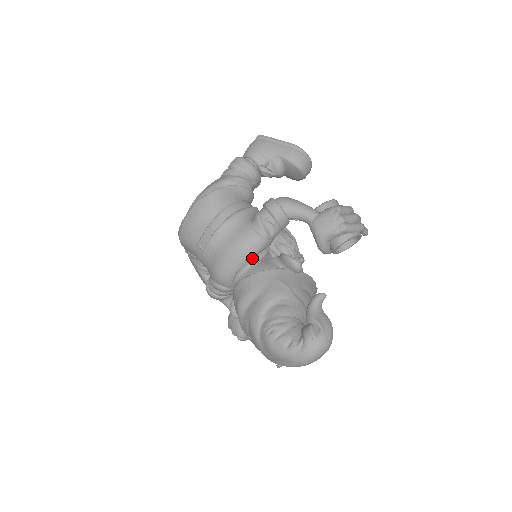
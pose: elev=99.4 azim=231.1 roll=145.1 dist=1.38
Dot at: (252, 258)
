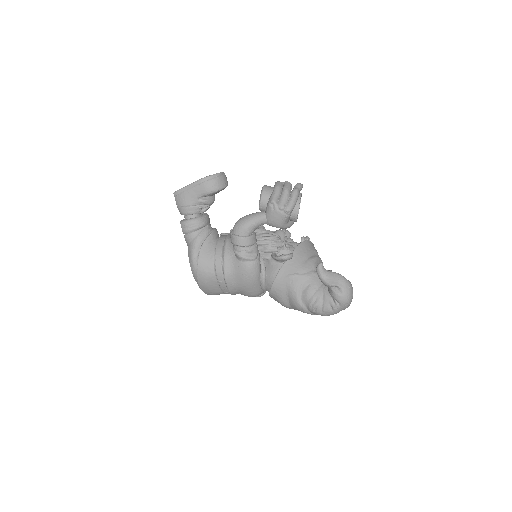
Dot at: (260, 275)
